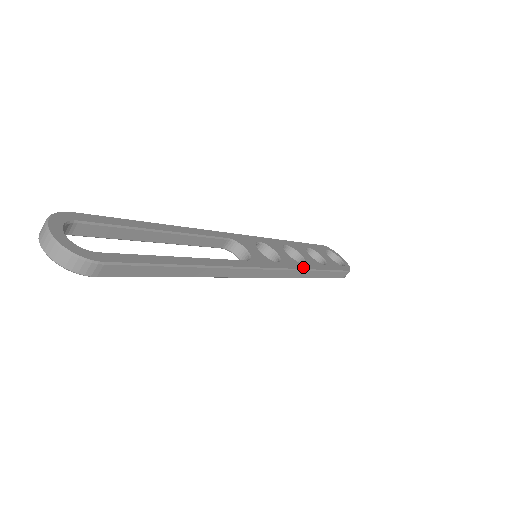
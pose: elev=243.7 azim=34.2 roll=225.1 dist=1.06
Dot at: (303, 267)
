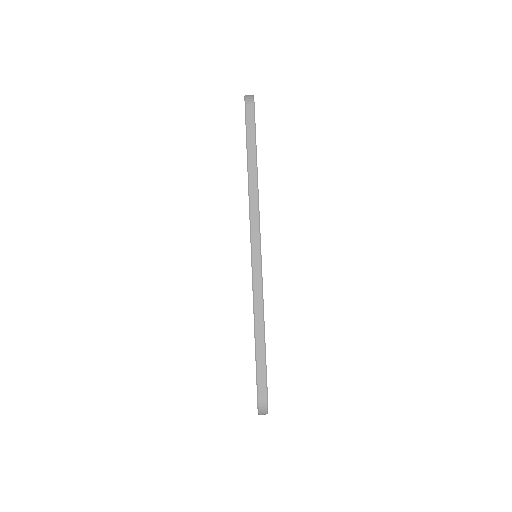
Dot at: occluded
